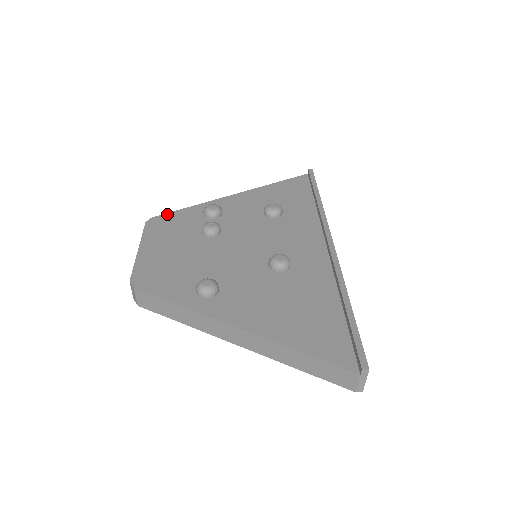
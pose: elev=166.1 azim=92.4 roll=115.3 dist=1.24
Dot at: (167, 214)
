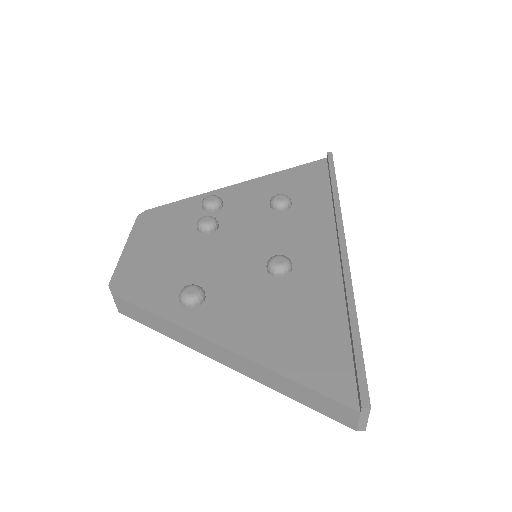
Dot at: (162, 206)
